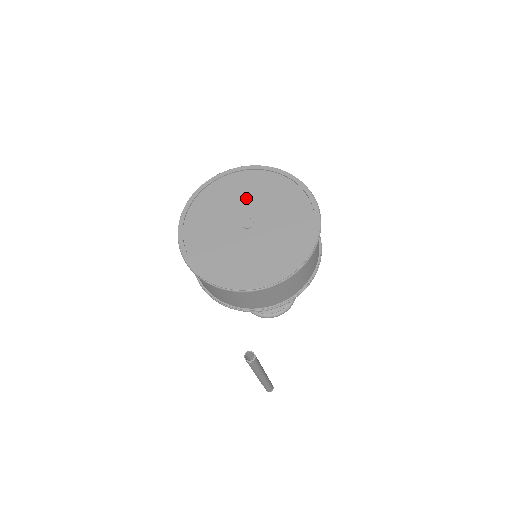
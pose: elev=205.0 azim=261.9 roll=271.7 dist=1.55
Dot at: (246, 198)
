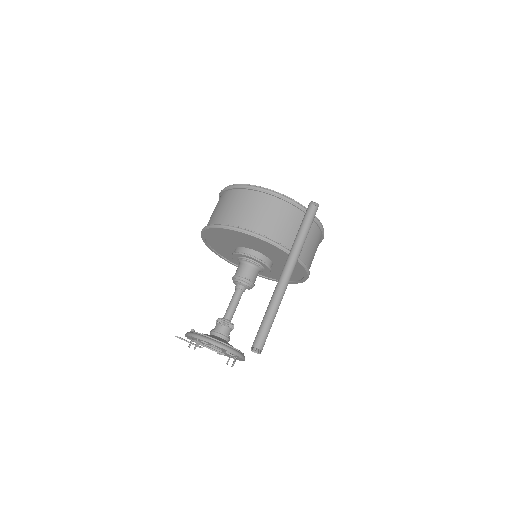
Dot at: occluded
